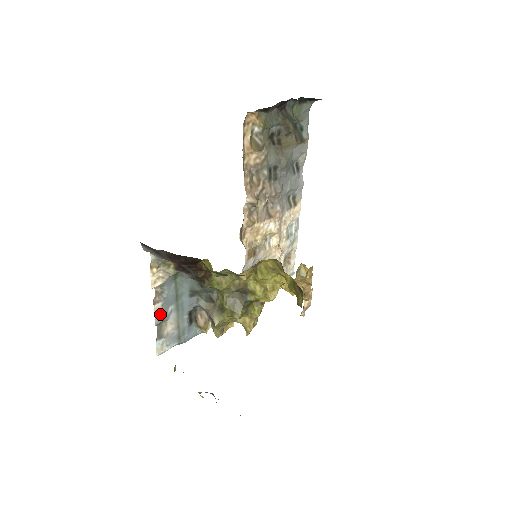
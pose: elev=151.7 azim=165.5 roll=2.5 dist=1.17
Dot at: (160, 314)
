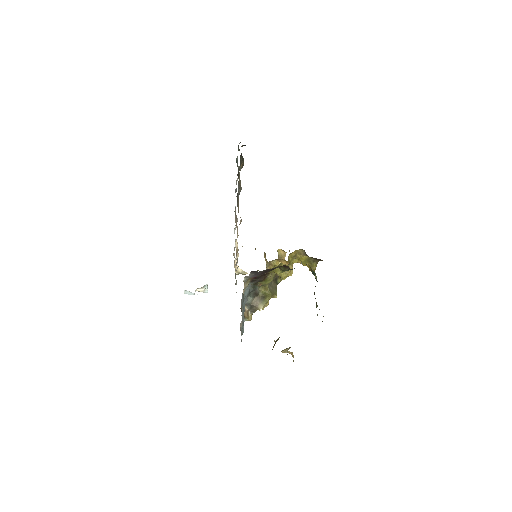
Dot at: occluded
